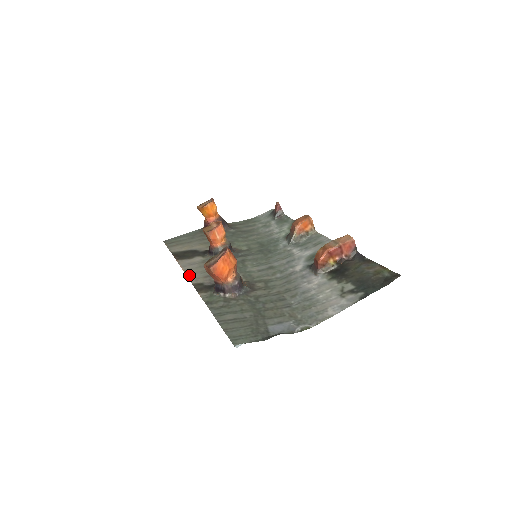
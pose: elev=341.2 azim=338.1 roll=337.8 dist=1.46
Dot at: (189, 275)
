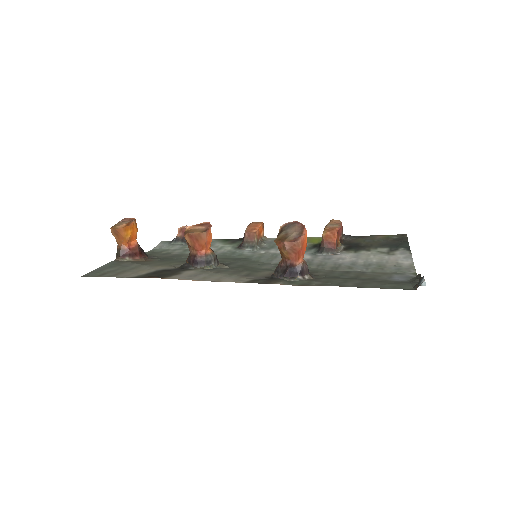
Dot at: (219, 280)
